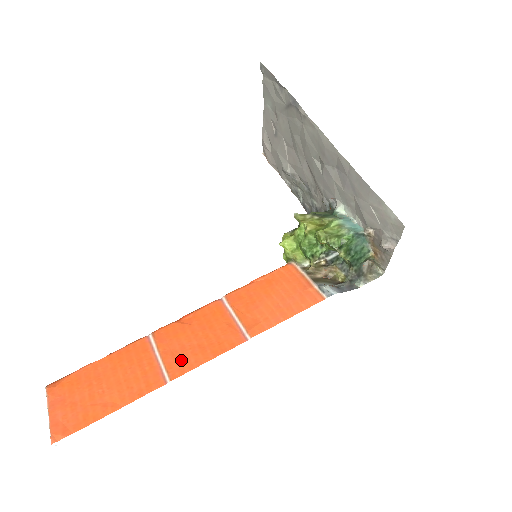
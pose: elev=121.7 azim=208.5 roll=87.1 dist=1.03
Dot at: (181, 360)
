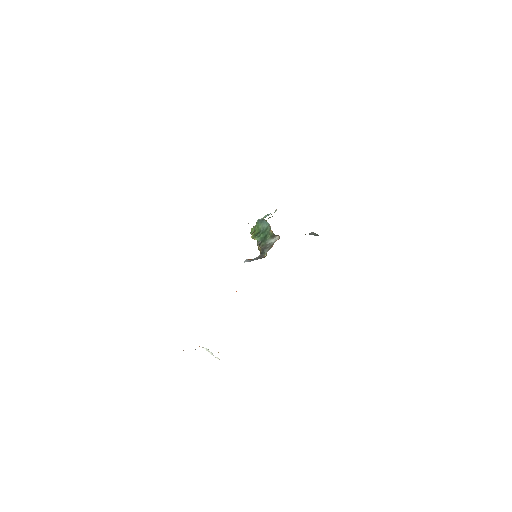
Dot at: occluded
